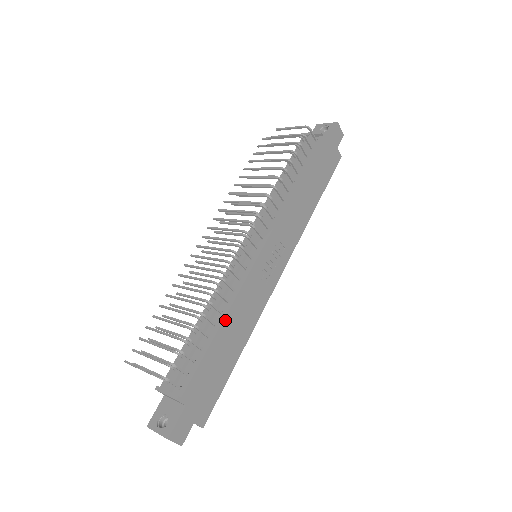
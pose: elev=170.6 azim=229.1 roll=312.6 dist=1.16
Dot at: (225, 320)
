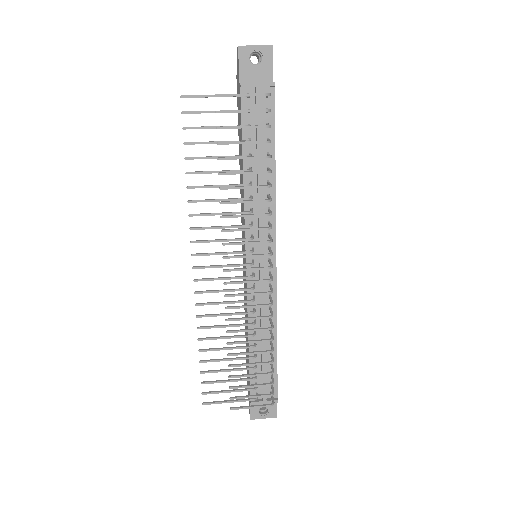
Dot at: (276, 333)
